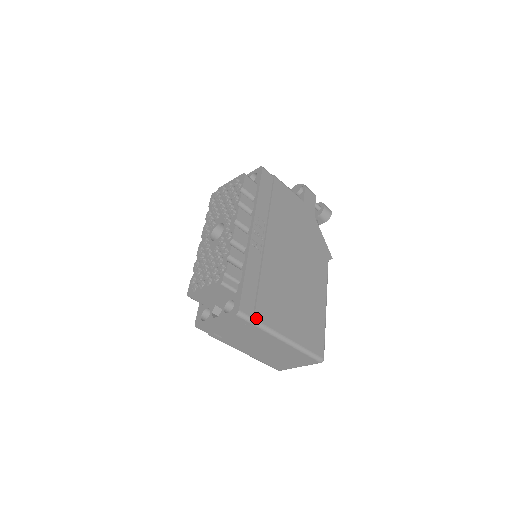
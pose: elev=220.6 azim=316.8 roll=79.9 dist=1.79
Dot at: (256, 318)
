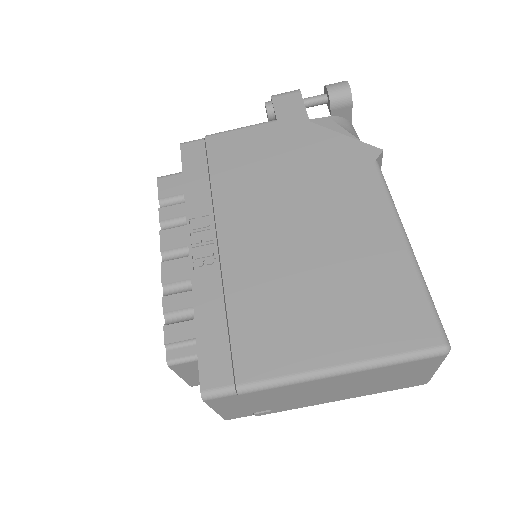
Dot at: (240, 381)
